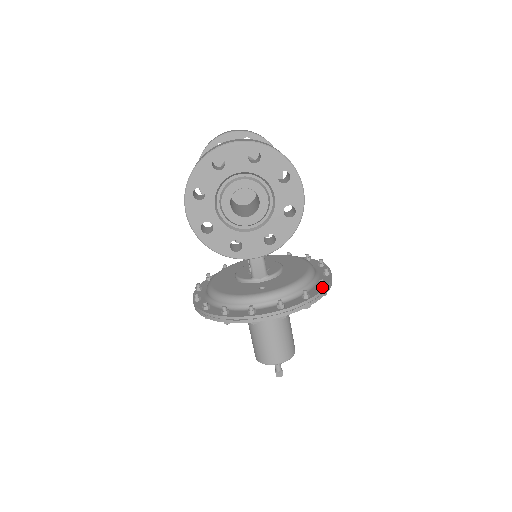
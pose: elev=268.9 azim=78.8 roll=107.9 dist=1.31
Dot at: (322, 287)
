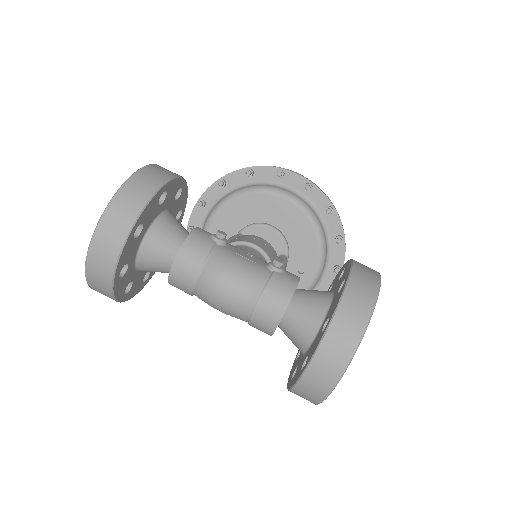
Dot at: (333, 213)
